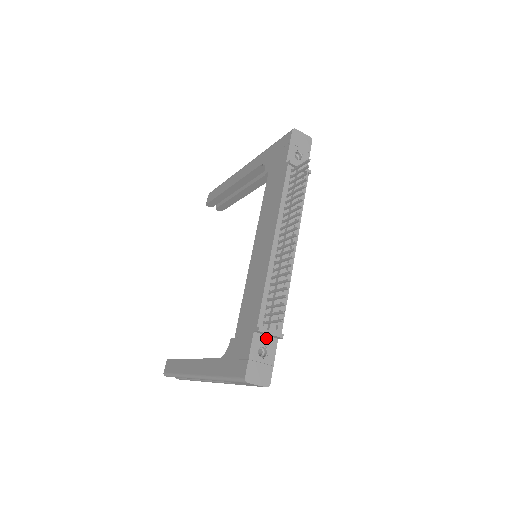
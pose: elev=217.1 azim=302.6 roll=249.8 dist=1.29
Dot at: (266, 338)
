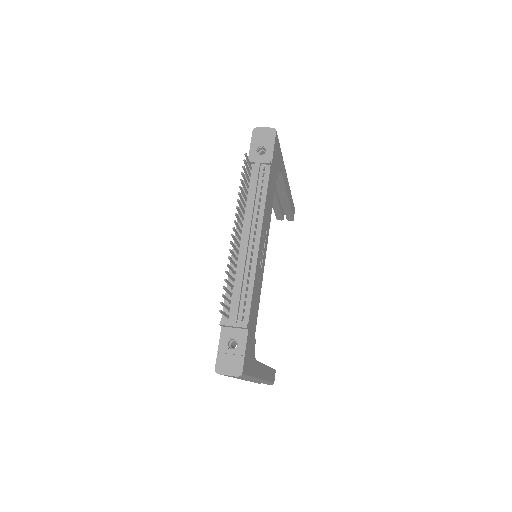
Dot at: (235, 330)
